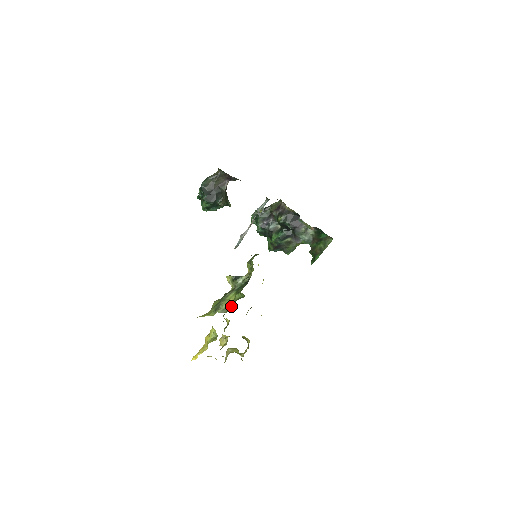
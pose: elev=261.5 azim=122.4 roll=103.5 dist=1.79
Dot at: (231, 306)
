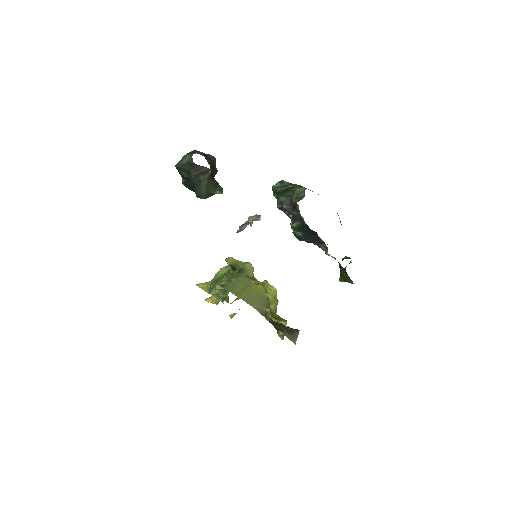
Dot at: occluded
